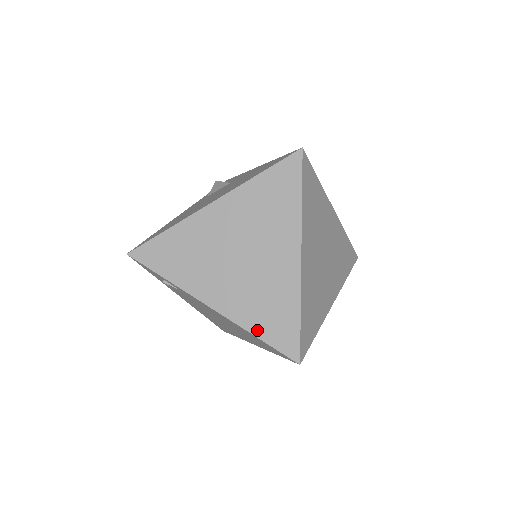
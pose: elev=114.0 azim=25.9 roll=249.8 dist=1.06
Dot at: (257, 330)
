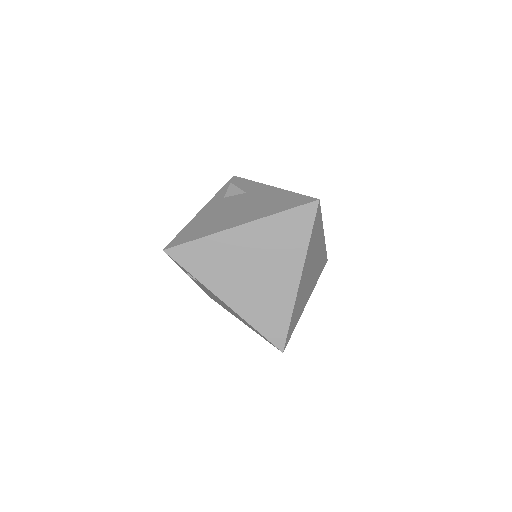
Dot at: (257, 325)
